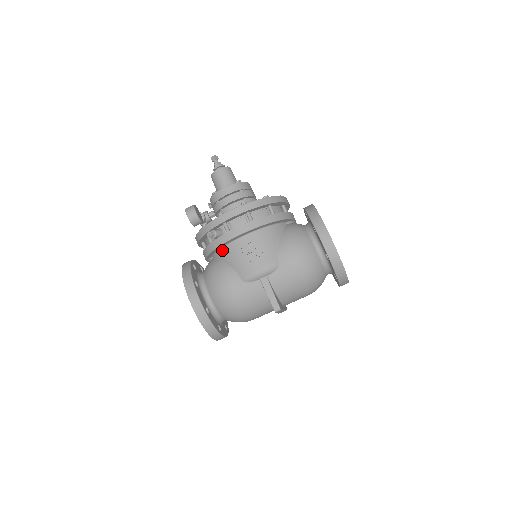
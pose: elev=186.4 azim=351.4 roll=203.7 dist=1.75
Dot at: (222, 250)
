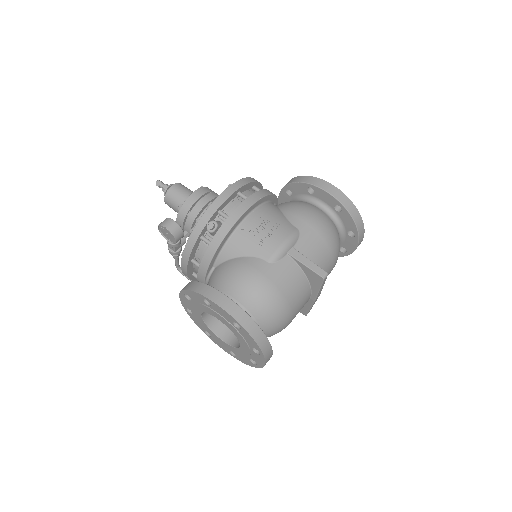
Dot at: (227, 244)
